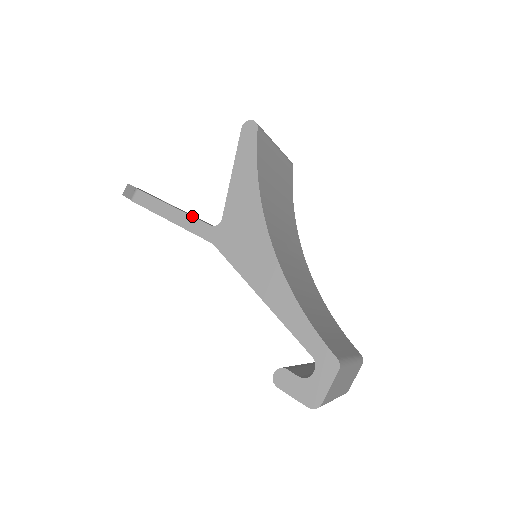
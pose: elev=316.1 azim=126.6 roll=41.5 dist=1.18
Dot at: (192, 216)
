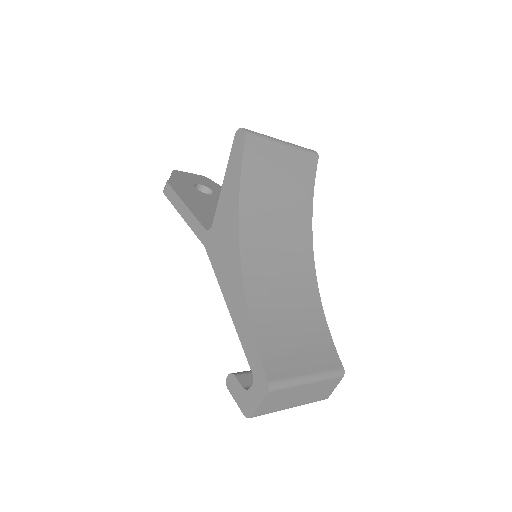
Dot at: (195, 217)
